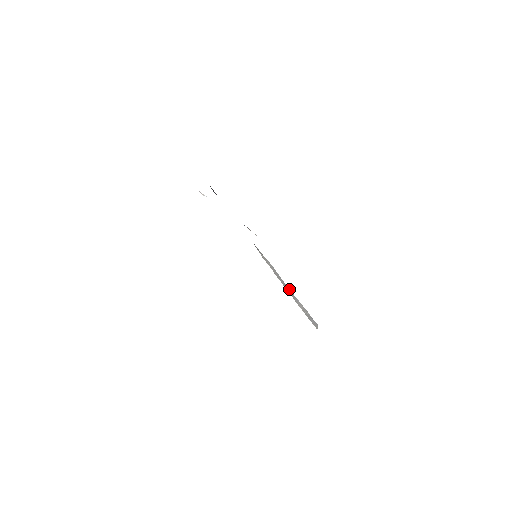
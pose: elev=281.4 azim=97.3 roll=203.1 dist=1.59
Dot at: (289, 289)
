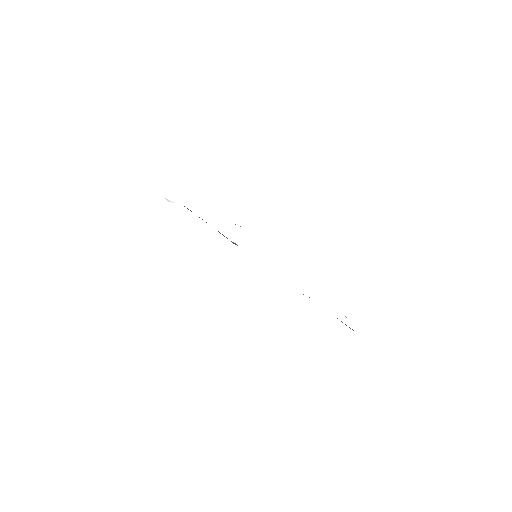
Dot at: occluded
